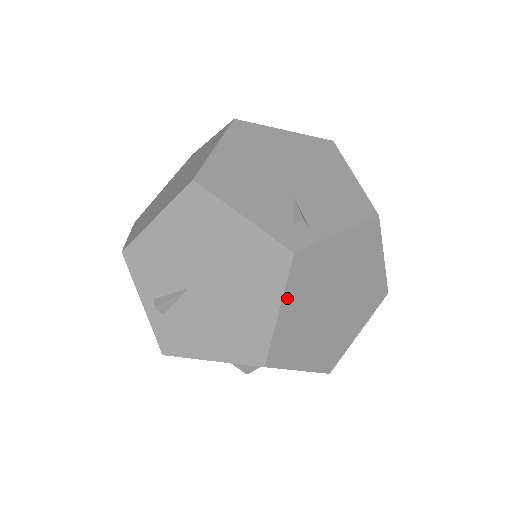
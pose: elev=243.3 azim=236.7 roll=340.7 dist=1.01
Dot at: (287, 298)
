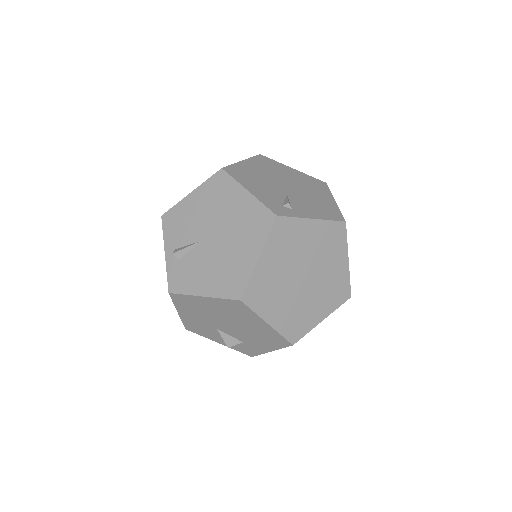
Dot at: (267, 250)
